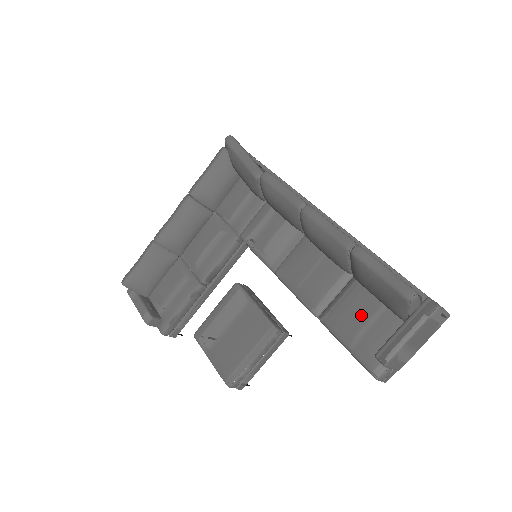
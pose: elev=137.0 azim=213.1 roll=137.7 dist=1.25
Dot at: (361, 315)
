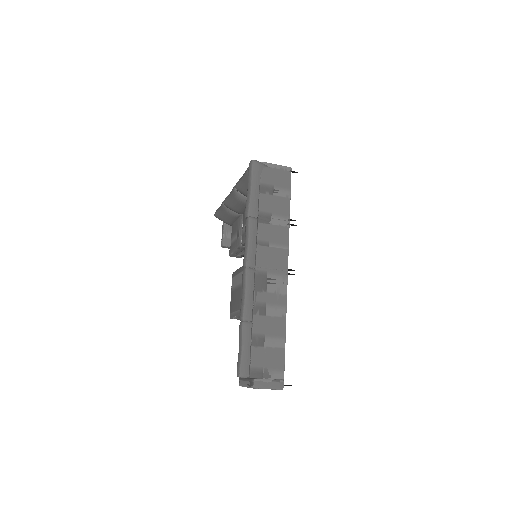
Dot at: occluded
